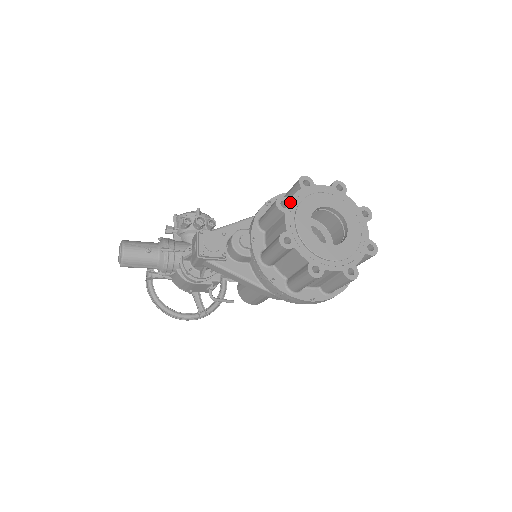
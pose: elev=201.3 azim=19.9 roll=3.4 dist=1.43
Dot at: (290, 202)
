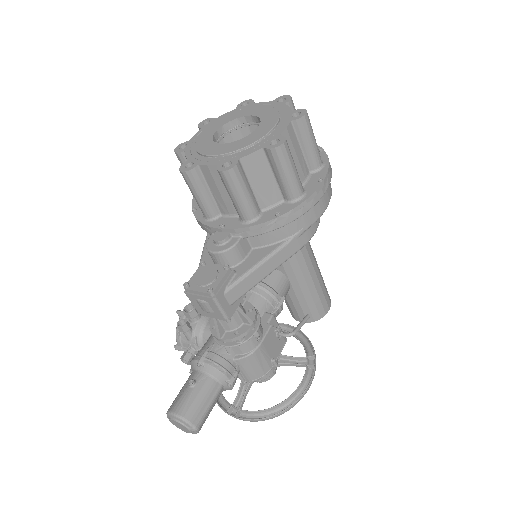
Dot at: (191, 160)
